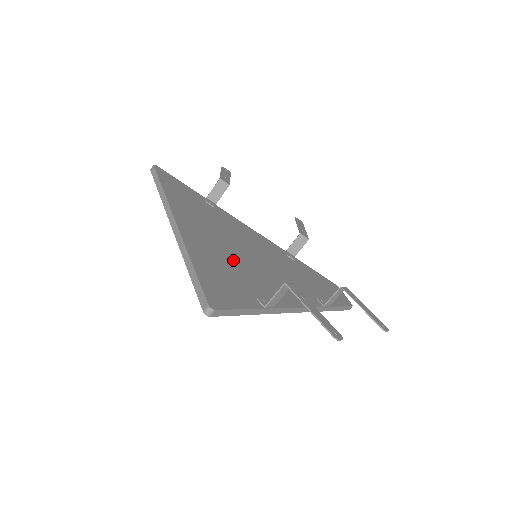
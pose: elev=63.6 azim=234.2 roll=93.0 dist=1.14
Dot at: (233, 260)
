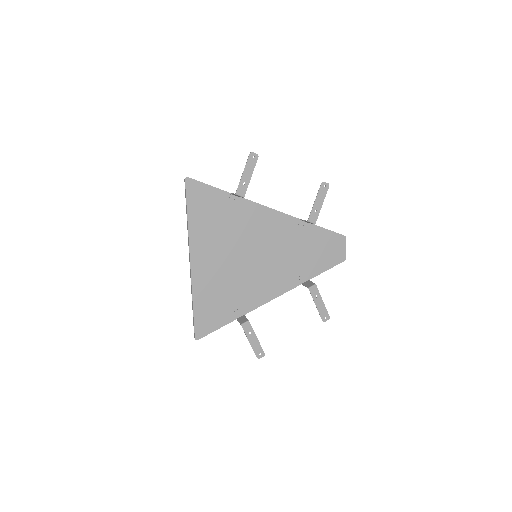
Dot at: (229, 279)
